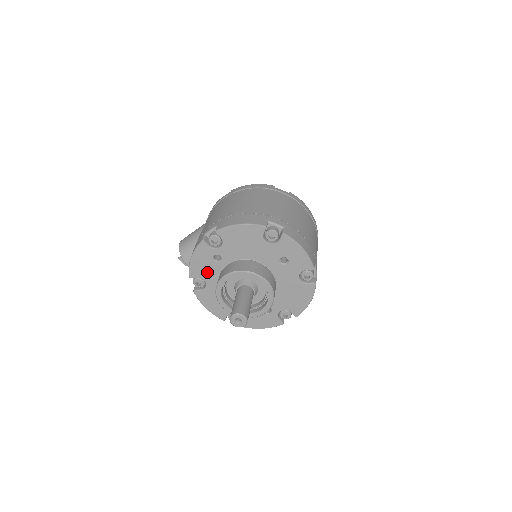
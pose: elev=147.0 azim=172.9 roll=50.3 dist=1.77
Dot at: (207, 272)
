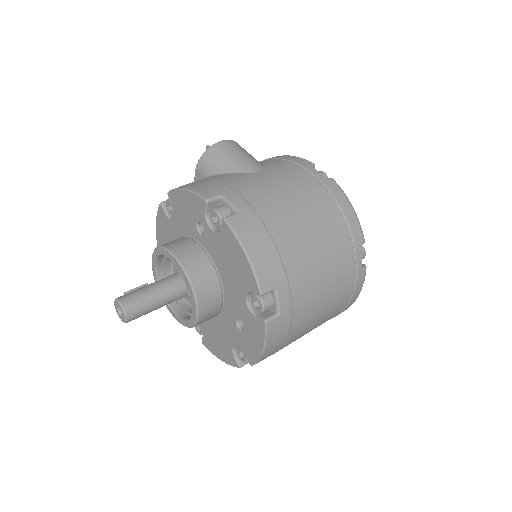
Dot at: (183, 217)
